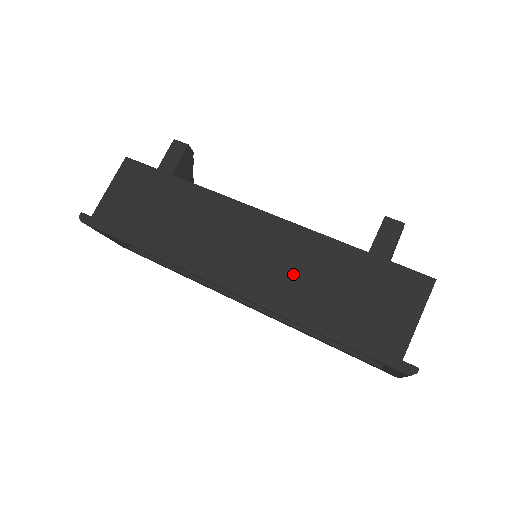
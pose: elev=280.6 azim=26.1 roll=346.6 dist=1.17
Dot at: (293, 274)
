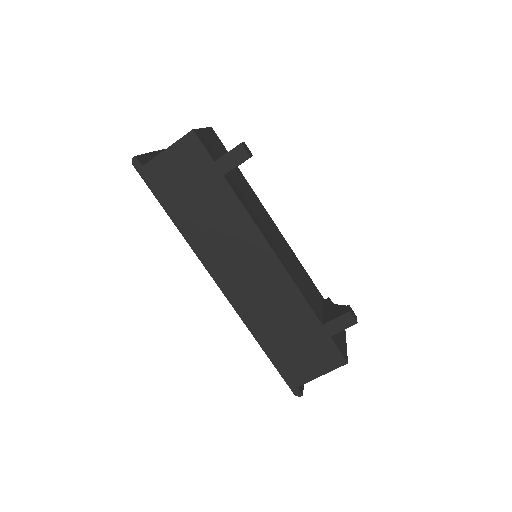
Dot at: (268, 307)
